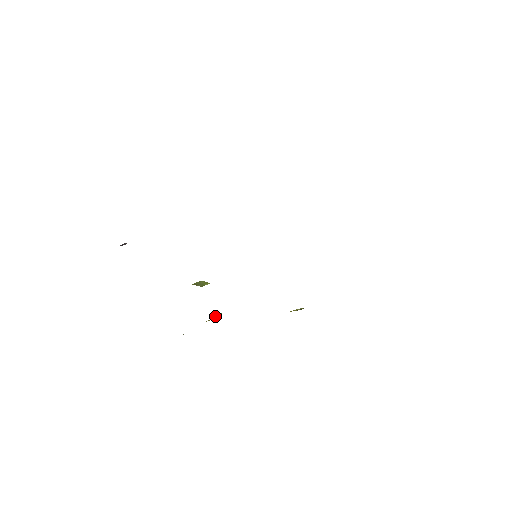
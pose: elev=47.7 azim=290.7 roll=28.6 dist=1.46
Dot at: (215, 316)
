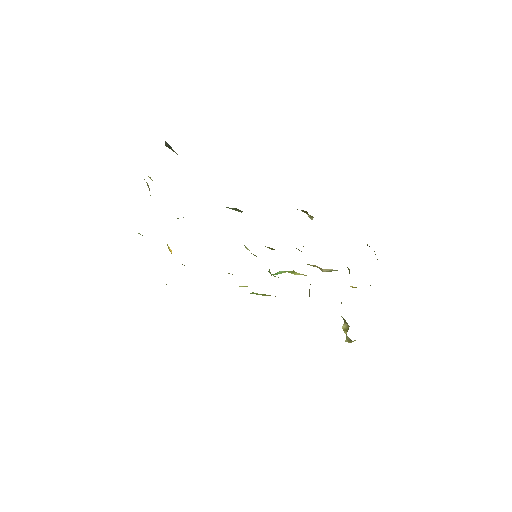
Dot at: occluded
